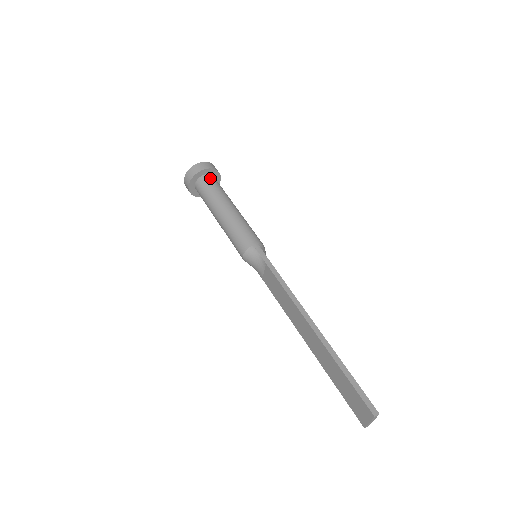
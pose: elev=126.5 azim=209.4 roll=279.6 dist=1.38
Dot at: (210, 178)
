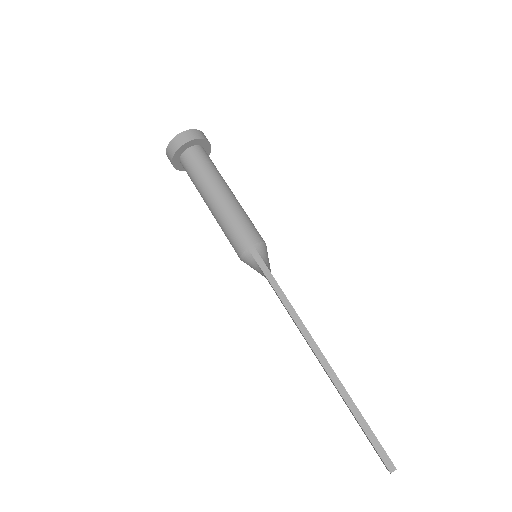
Dot at: (193, 153)
